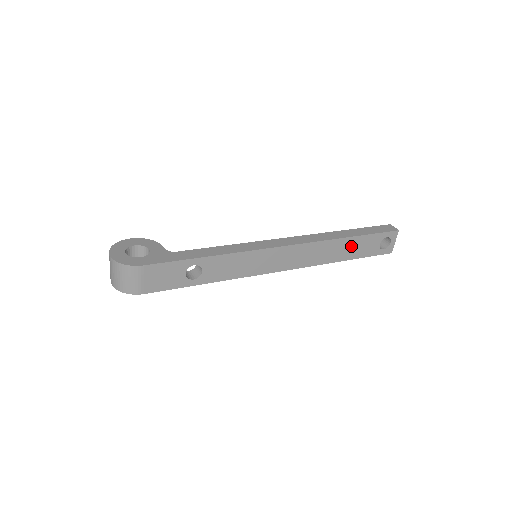
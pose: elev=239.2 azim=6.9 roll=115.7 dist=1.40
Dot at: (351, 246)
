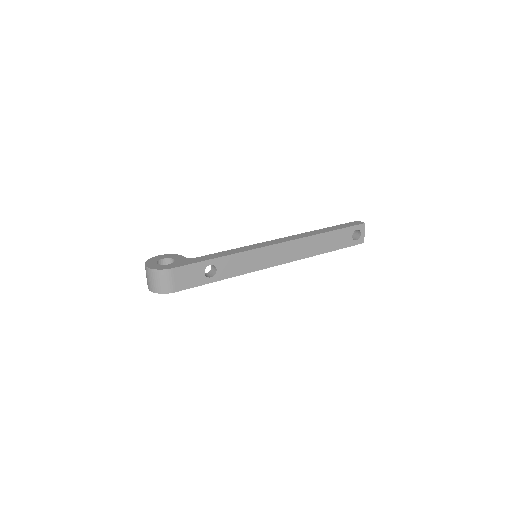
Dot at: (329, 240)
